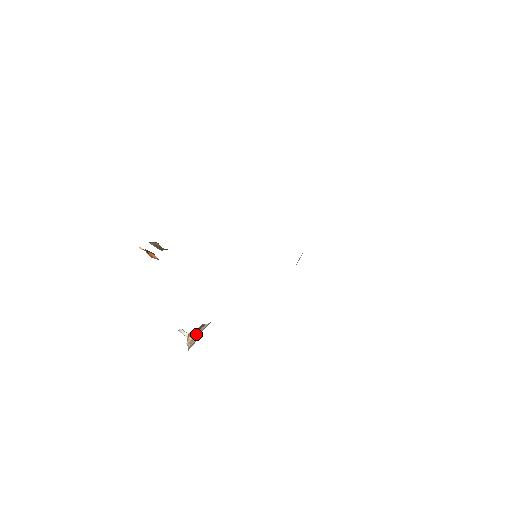
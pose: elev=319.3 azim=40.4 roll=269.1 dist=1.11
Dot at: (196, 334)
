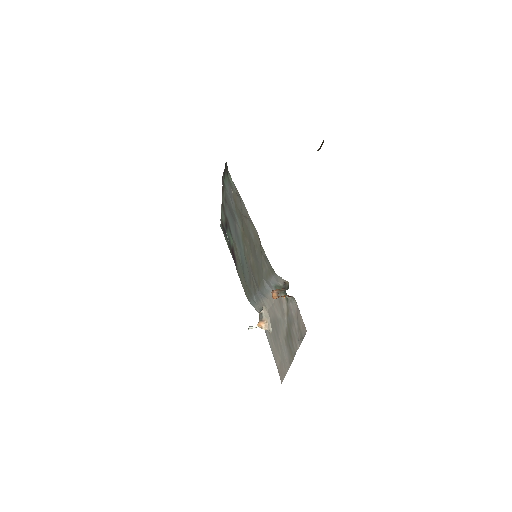
Dot at: (263, 321)
